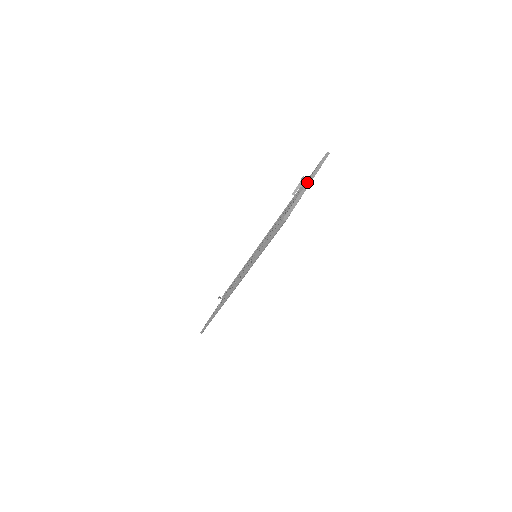
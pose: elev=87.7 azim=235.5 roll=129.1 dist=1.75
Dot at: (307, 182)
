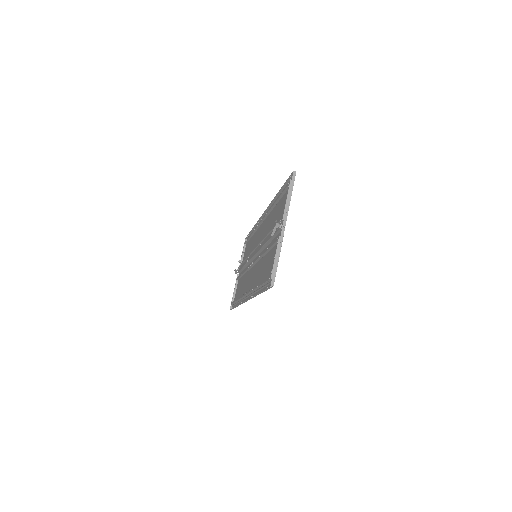
Dot at: (282, 226)
